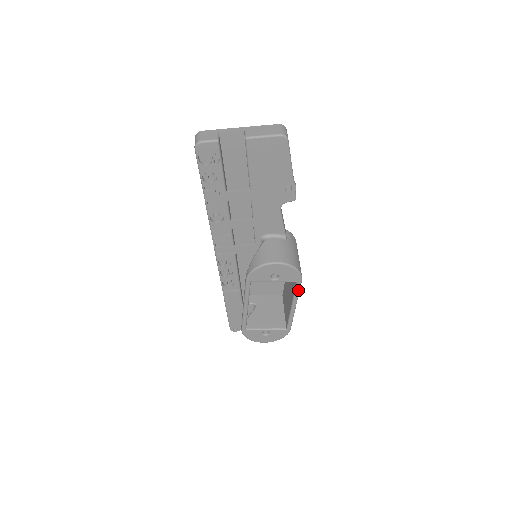
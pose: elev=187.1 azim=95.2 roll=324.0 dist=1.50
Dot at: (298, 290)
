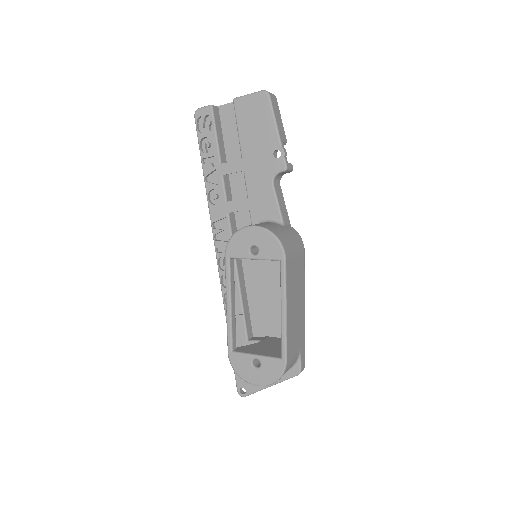
Dot at: (283, 276)
